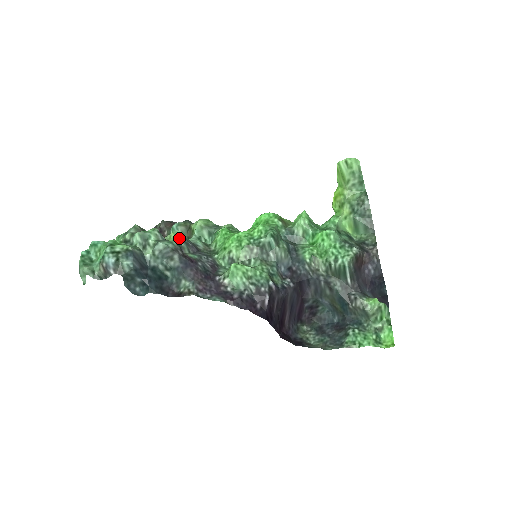
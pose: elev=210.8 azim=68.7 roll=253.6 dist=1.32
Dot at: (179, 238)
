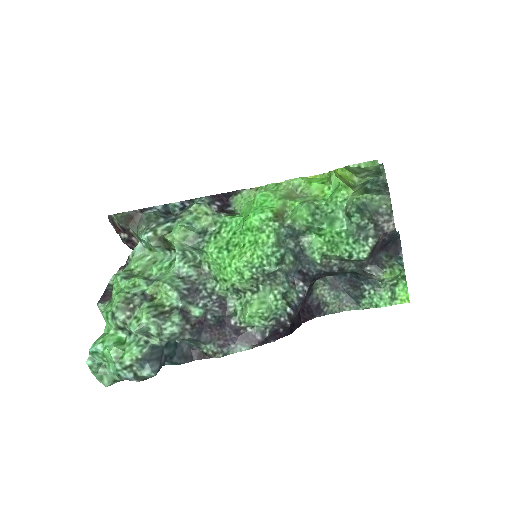
Dot at: (173, 296)
